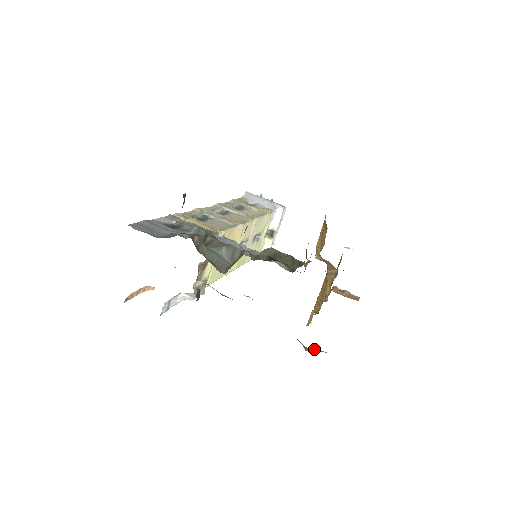
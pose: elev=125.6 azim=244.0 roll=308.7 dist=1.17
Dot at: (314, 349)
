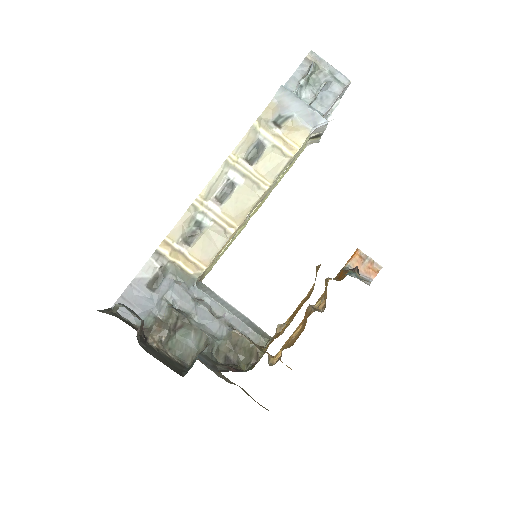
Dot at: occluded
